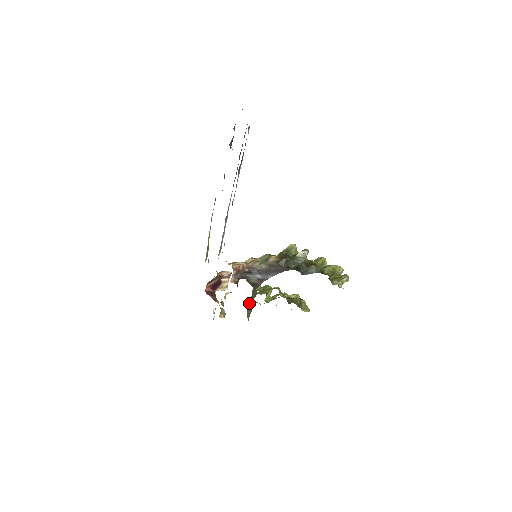
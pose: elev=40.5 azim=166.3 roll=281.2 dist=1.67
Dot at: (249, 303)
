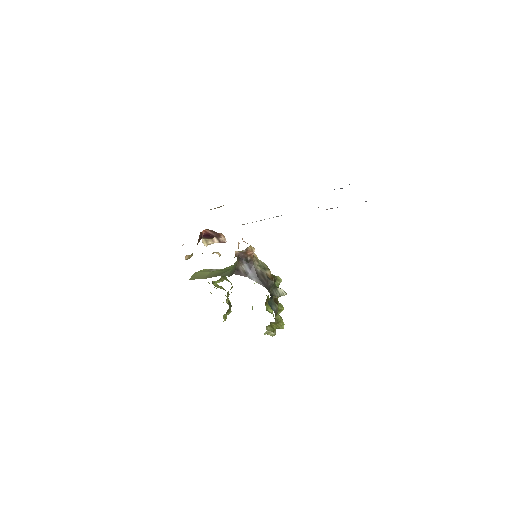
Dot at: (206, 271)
